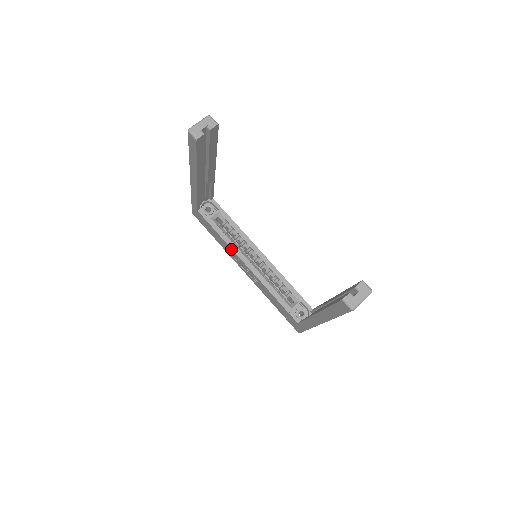
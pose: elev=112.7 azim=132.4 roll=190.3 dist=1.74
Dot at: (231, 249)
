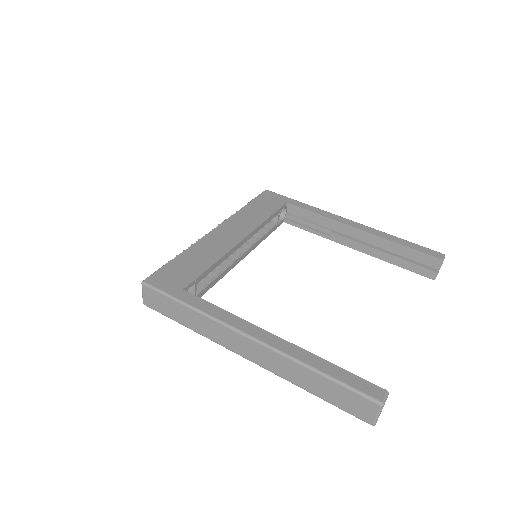
Dot at: (224, 274)
